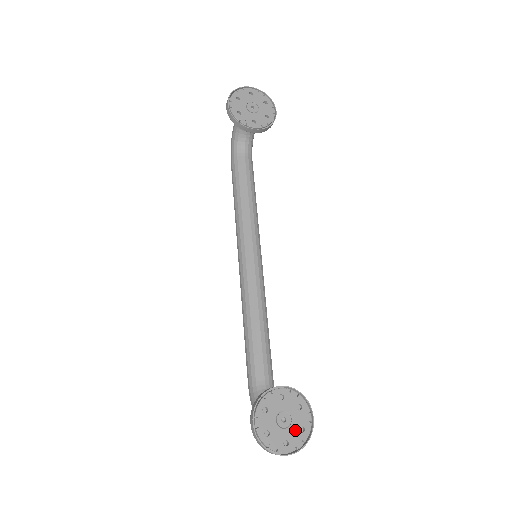
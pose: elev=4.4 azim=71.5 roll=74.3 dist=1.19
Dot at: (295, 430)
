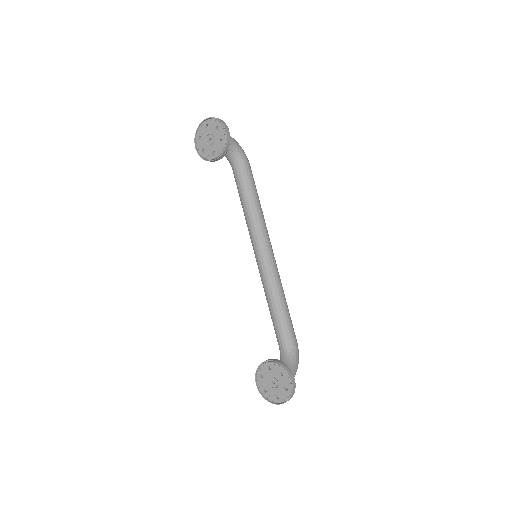
Dot at: (281, 389)
